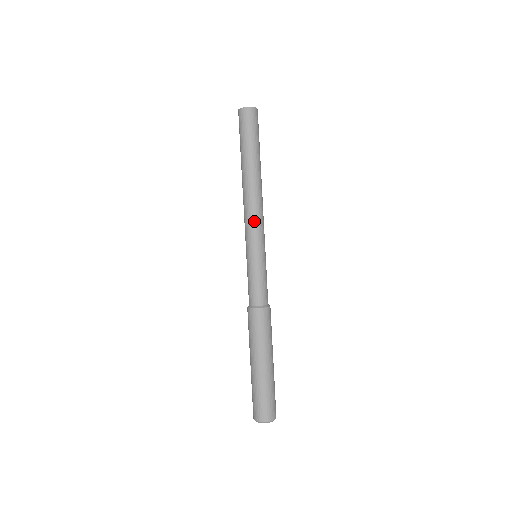
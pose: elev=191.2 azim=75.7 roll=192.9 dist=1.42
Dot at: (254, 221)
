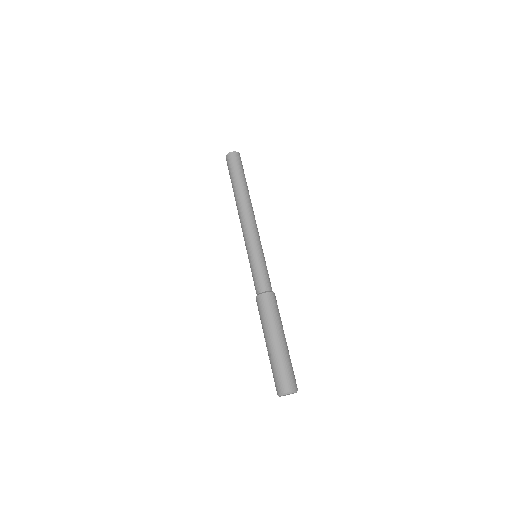
Dot at: (255, 227)
